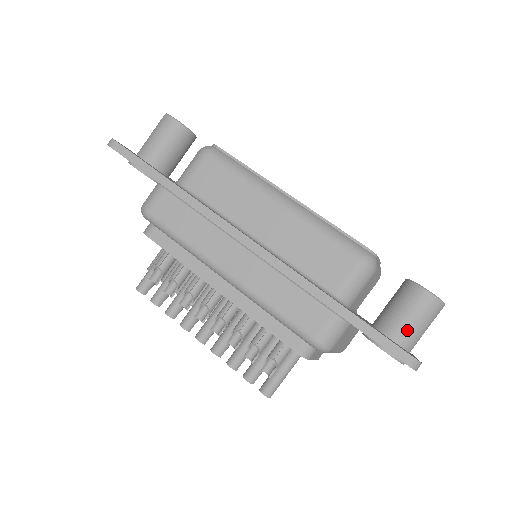
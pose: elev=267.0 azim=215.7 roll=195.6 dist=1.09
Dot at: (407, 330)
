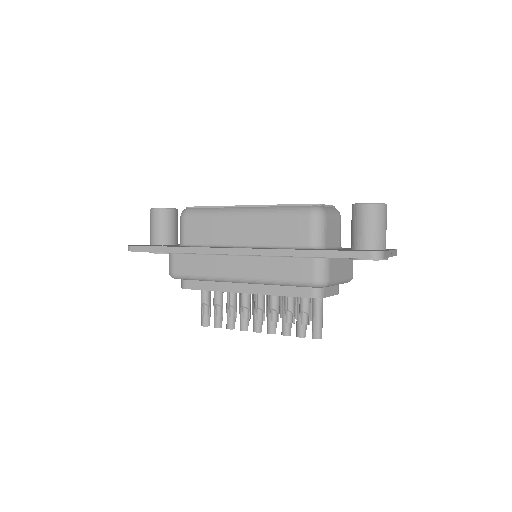
Dot at: (369, 237)
